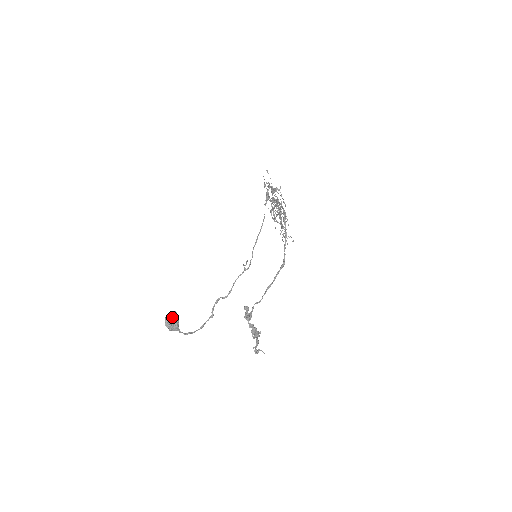
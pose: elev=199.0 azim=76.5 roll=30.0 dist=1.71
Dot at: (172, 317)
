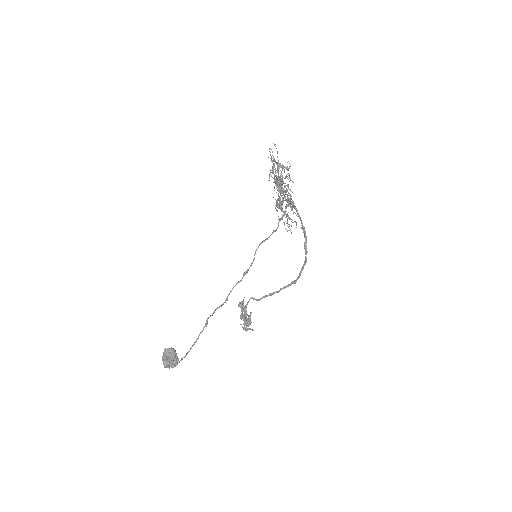
Dot at: (171, 359)
